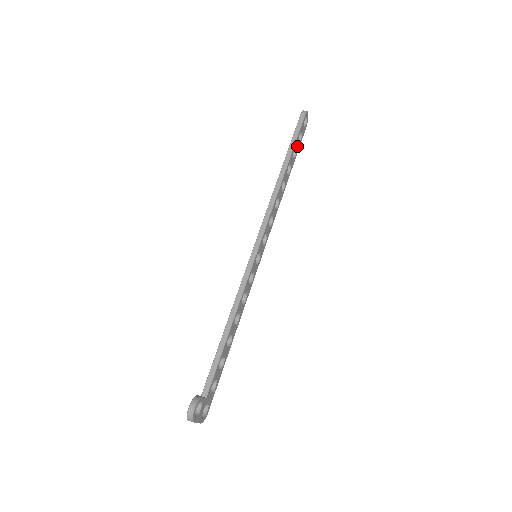
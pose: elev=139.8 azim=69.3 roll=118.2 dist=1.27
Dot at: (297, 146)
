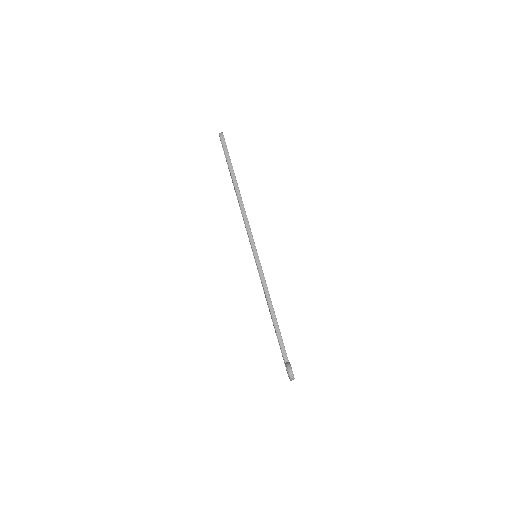
Dot at: occluded
